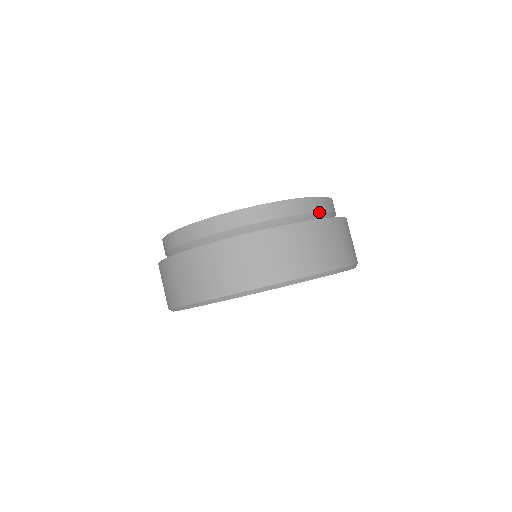
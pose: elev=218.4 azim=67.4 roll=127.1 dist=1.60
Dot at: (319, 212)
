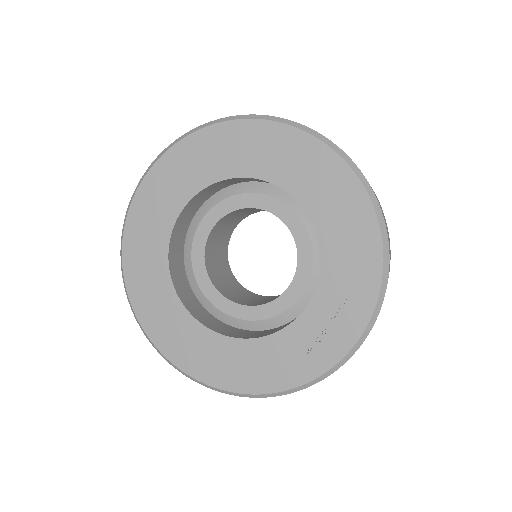
Dot at: occluded
